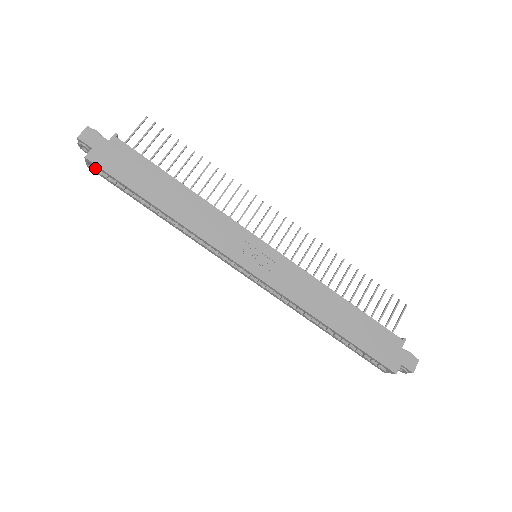
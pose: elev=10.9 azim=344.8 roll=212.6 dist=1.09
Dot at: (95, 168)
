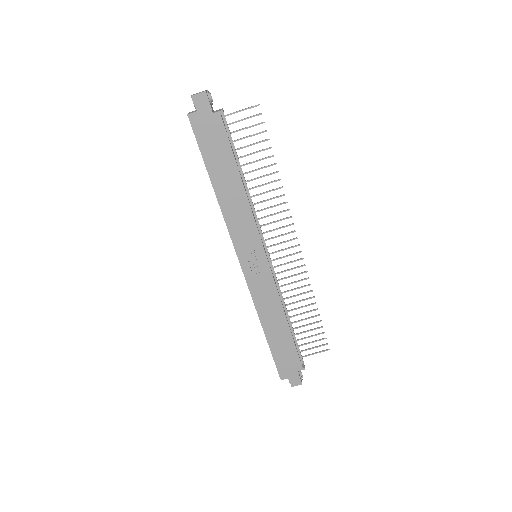
Dot at: occluded
